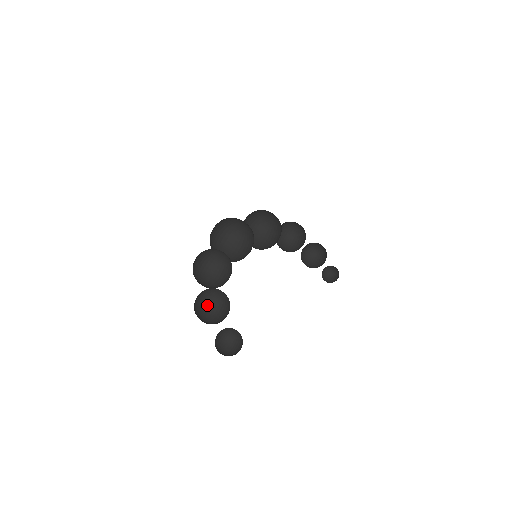
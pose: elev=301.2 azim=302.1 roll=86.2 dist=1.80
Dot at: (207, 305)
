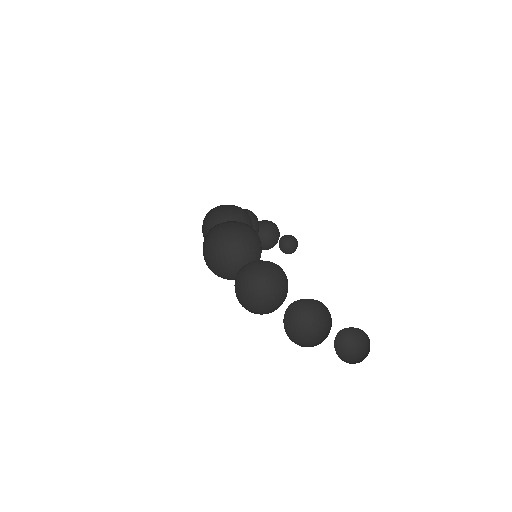
Dot at: (289, 330)
